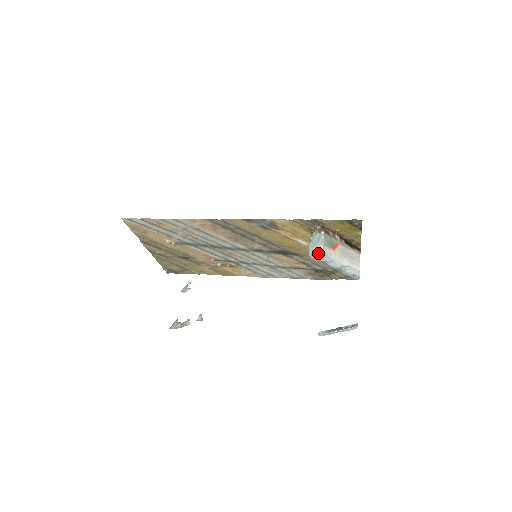
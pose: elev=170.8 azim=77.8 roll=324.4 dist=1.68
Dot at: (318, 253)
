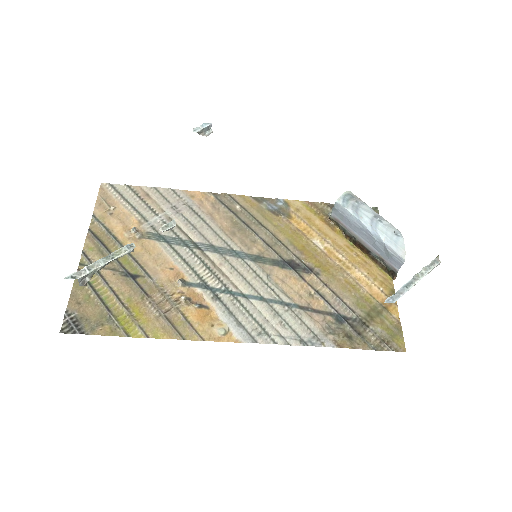
Dot at: (346, 192)
